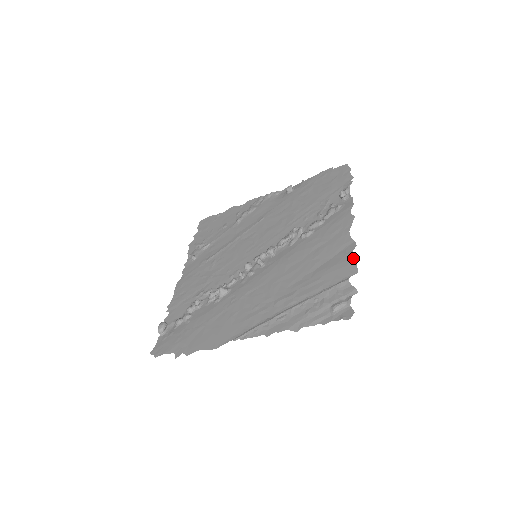
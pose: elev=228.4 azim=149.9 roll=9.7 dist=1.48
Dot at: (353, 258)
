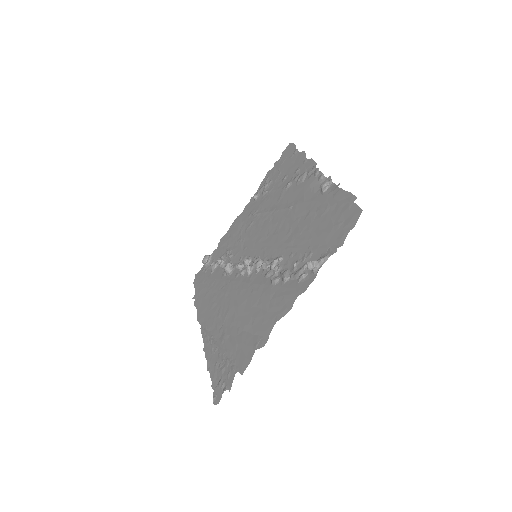
Dot at: occluded
